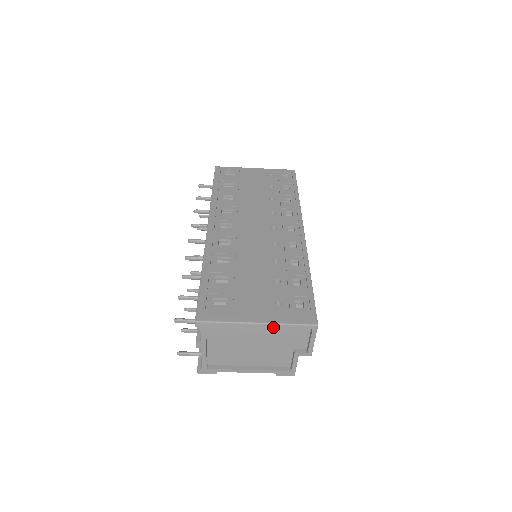
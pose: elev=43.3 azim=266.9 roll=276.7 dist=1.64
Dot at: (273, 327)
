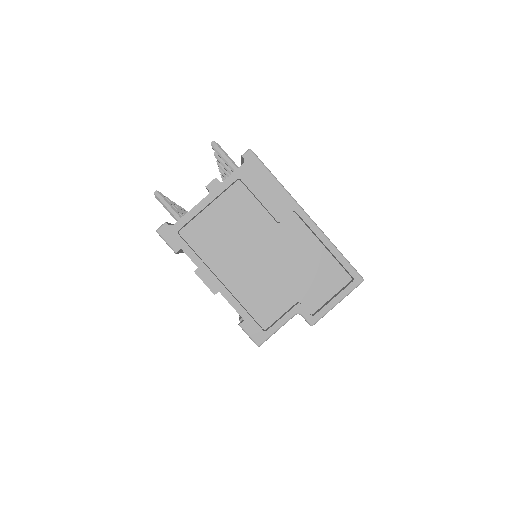
Dot at: (311, 243)
